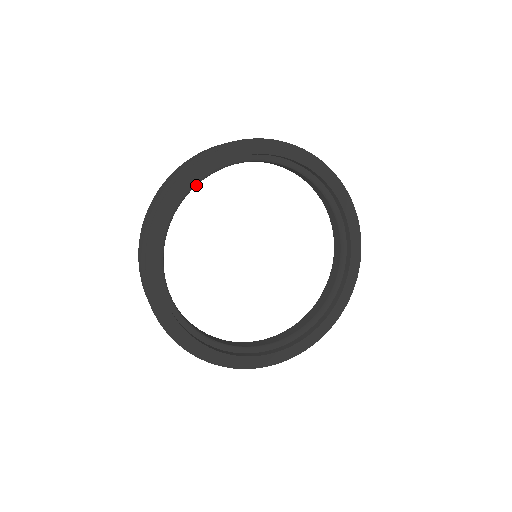
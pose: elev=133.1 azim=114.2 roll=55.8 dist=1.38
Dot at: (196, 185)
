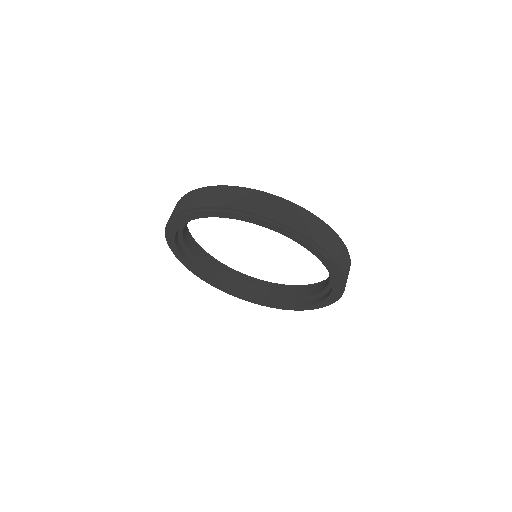
Dot at: occluded
